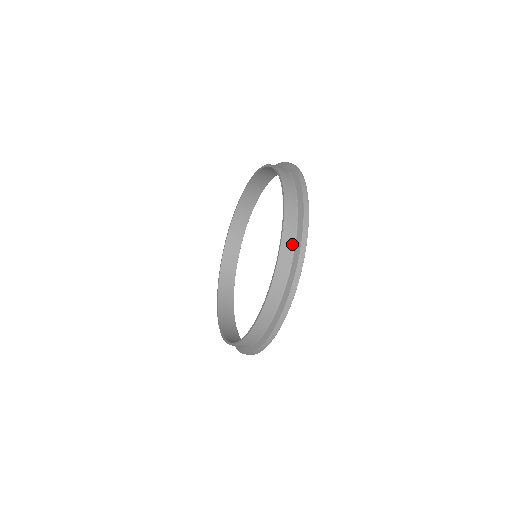
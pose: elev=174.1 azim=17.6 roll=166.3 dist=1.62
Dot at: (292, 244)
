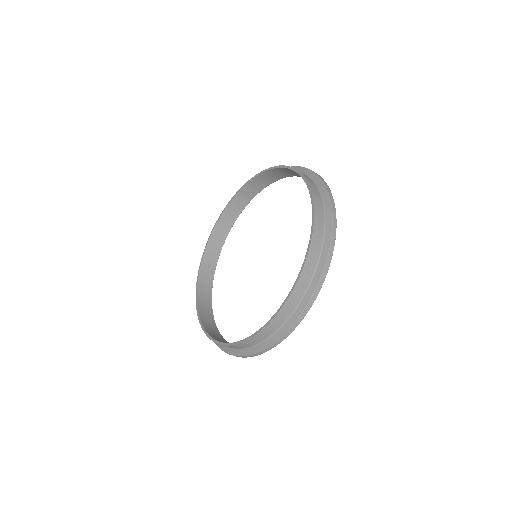
Dot at: (321, 202)
